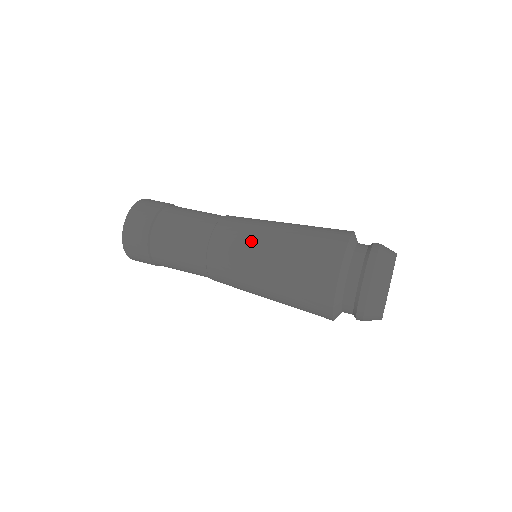
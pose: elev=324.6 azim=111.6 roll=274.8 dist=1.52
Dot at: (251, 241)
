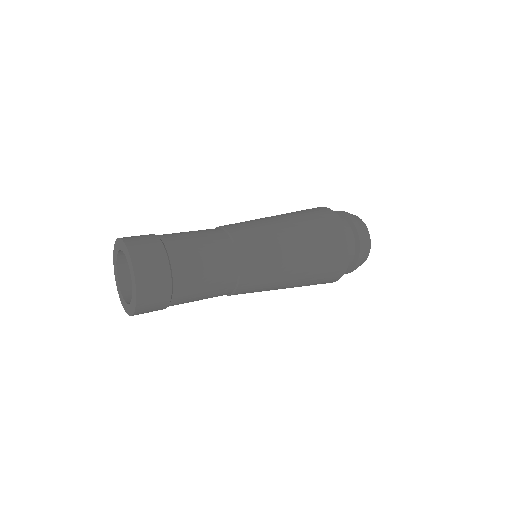
Dot at: (275, 241)
